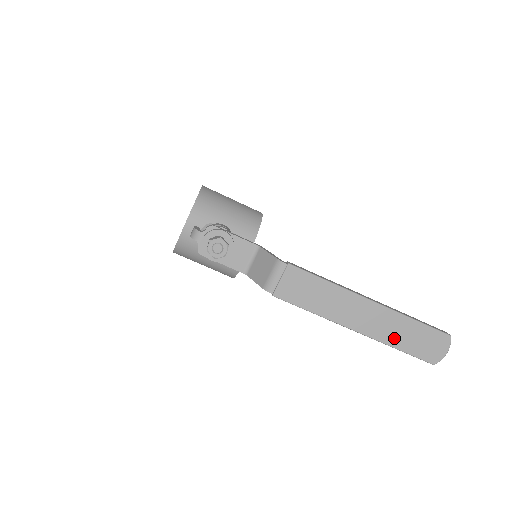
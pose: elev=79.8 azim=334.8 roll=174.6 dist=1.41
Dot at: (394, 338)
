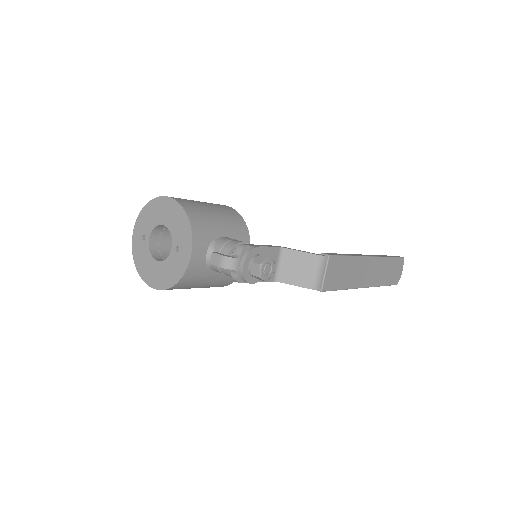
Dot at: (382, 279)
